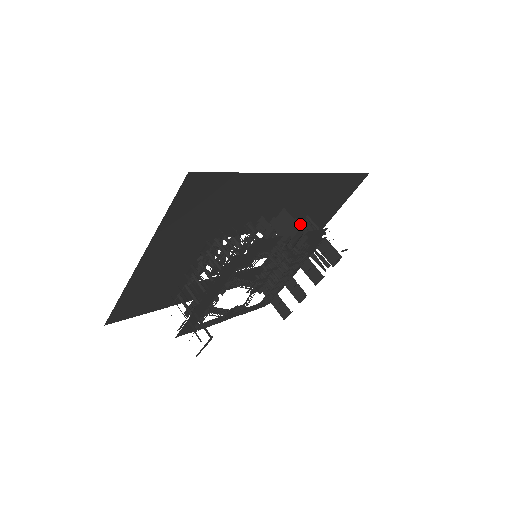
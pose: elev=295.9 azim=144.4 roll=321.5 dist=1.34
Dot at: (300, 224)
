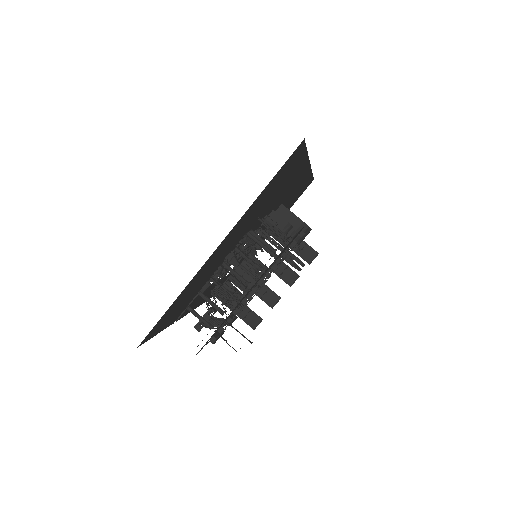
Dot at: occluded
